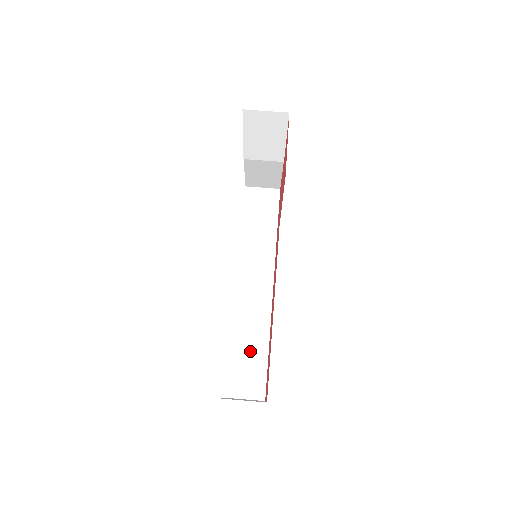
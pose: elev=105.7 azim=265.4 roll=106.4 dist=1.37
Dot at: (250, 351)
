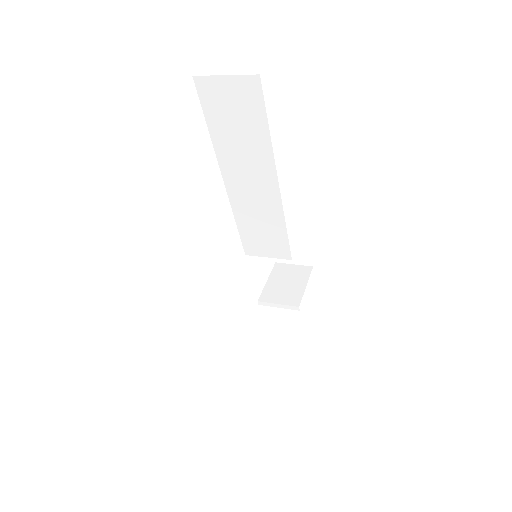
Dot at: occluded
